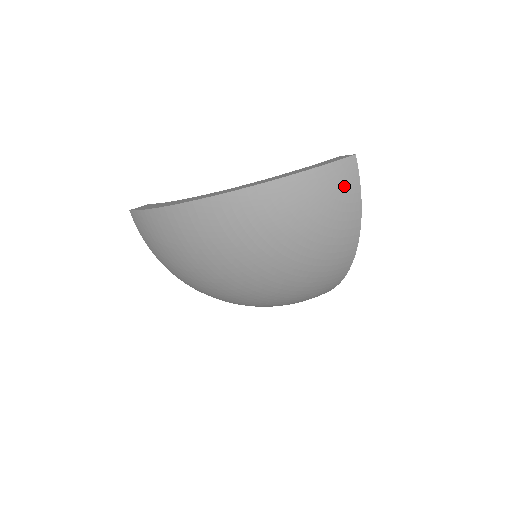
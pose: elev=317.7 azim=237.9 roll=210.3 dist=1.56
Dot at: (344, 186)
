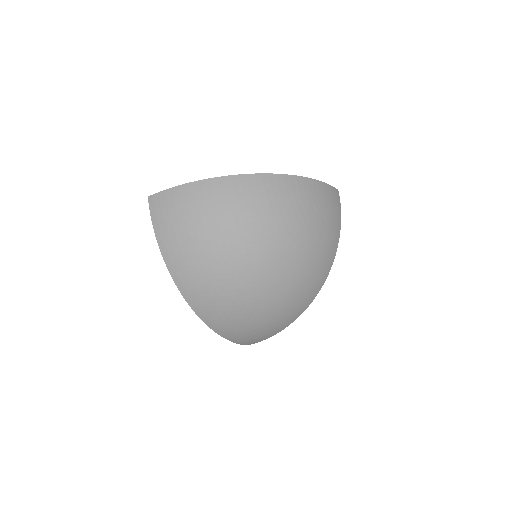
Dot at: (335, 204)
